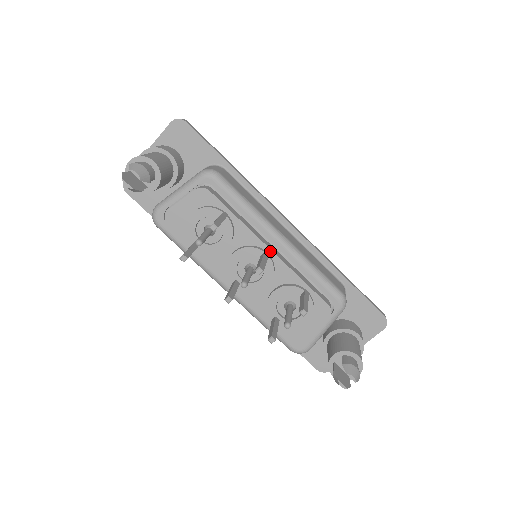
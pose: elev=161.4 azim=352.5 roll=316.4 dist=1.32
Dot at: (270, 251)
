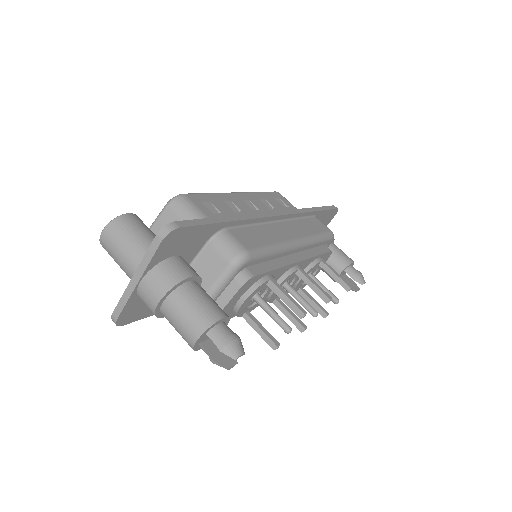
Dot at: (298, 263)
